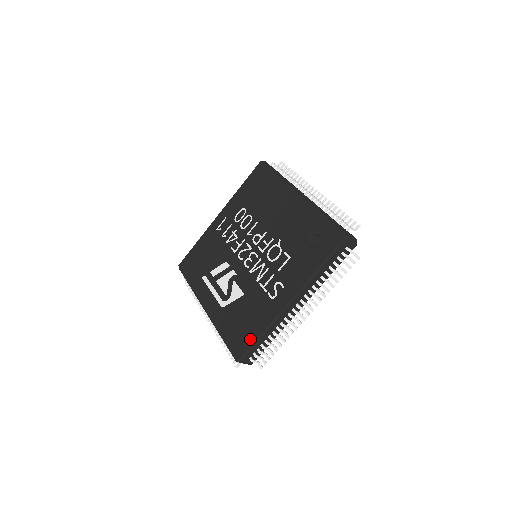
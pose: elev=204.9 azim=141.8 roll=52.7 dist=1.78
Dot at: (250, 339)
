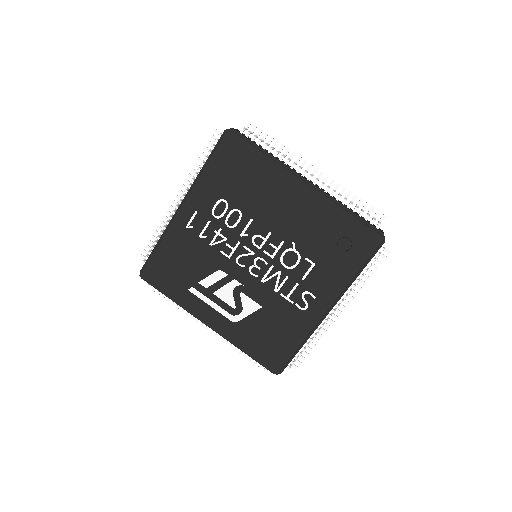
Dot at: (287, 353)
